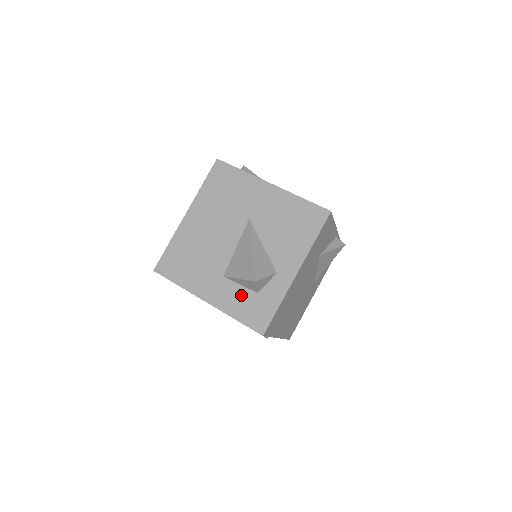
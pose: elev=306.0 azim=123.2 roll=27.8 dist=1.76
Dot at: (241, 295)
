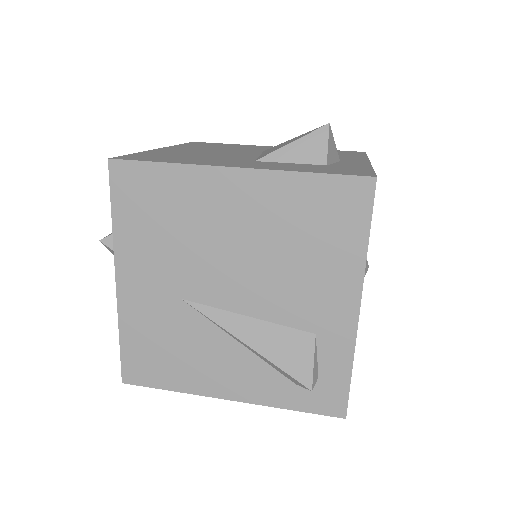
Dot at: (299, 165)
